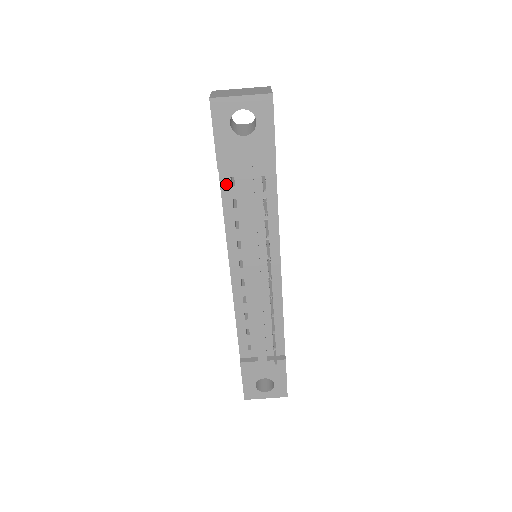
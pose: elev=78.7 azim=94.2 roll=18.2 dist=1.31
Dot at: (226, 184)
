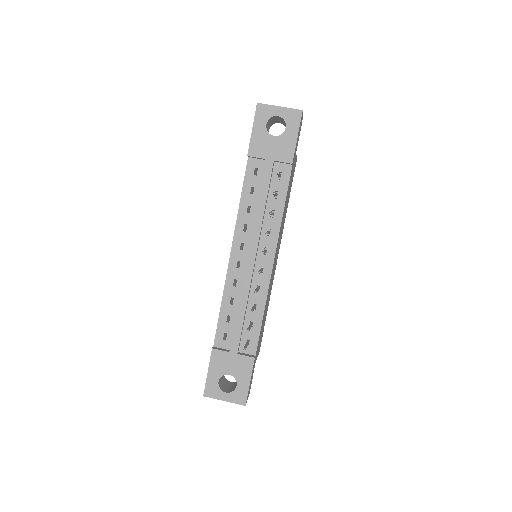
Dot at: (250, 173)
